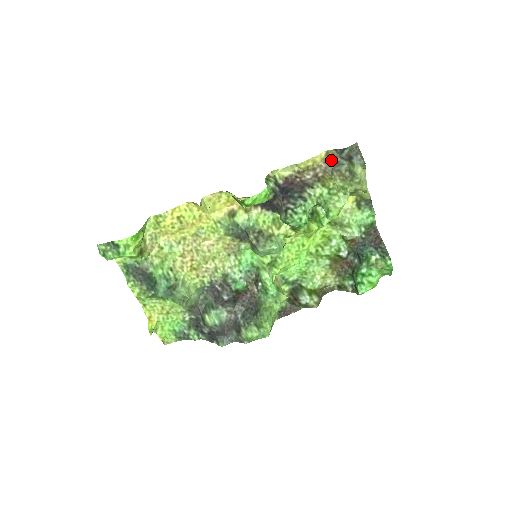
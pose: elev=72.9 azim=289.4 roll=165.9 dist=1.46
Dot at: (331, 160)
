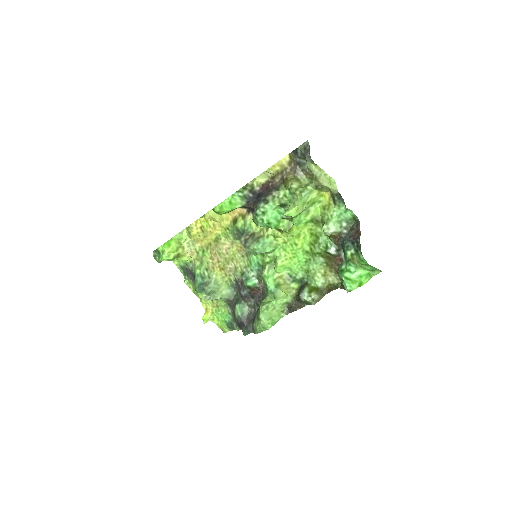
Dot at: (295, 161)
